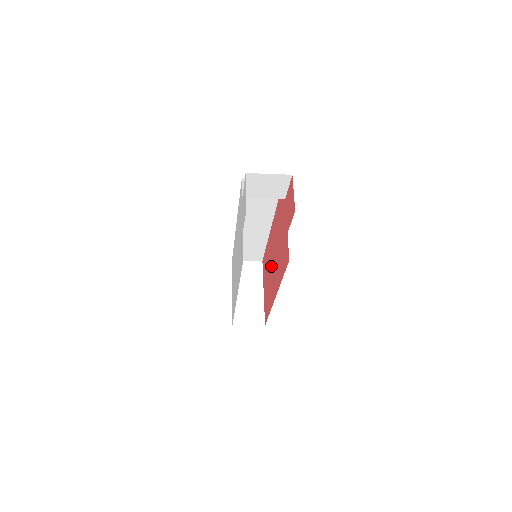
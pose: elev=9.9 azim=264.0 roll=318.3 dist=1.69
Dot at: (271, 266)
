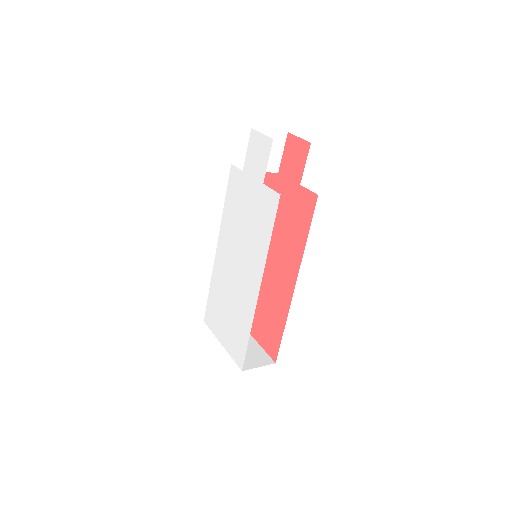
Dot at: (267, 277)
